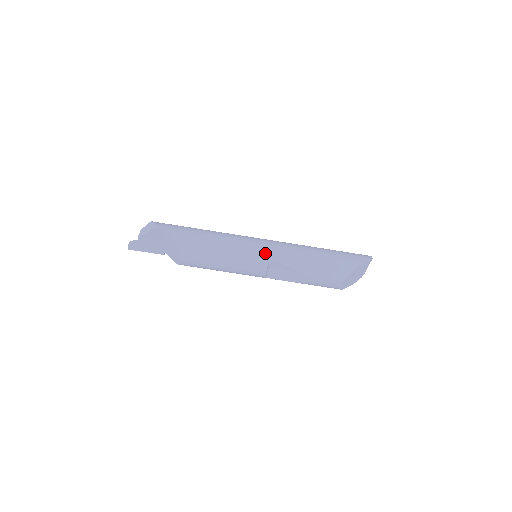
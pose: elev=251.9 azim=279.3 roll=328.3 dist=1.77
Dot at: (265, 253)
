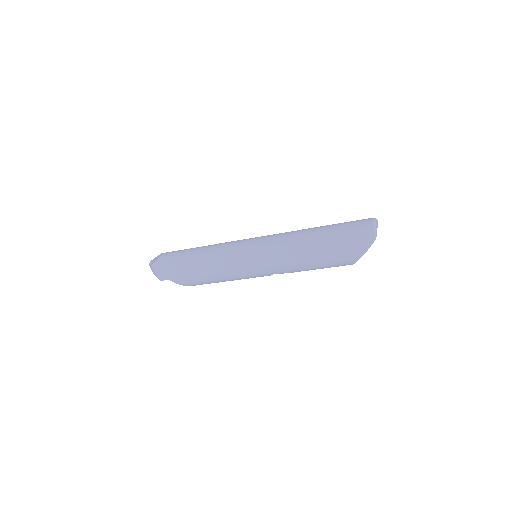
Dot at: (261, 273)
